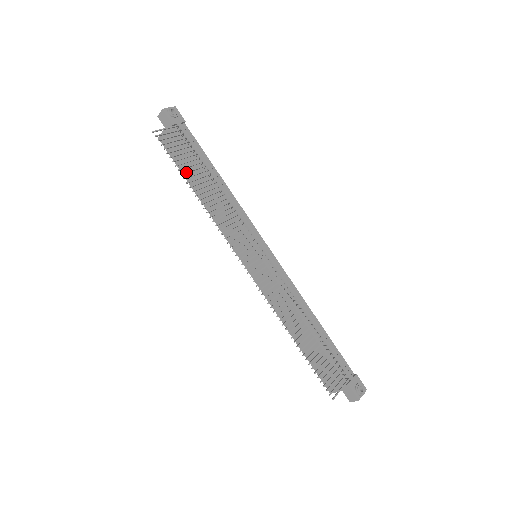
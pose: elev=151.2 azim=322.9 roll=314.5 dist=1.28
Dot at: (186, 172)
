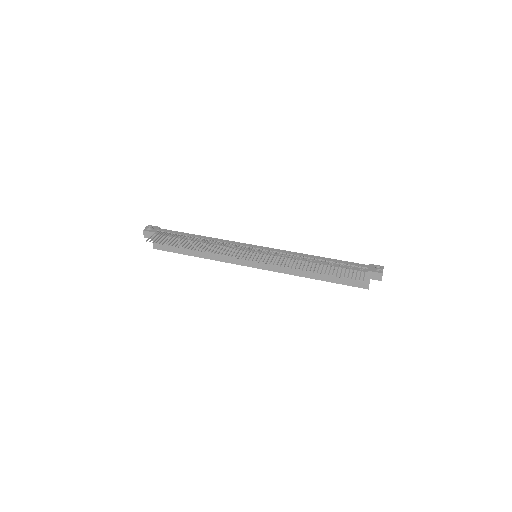
Dot at: occluded
